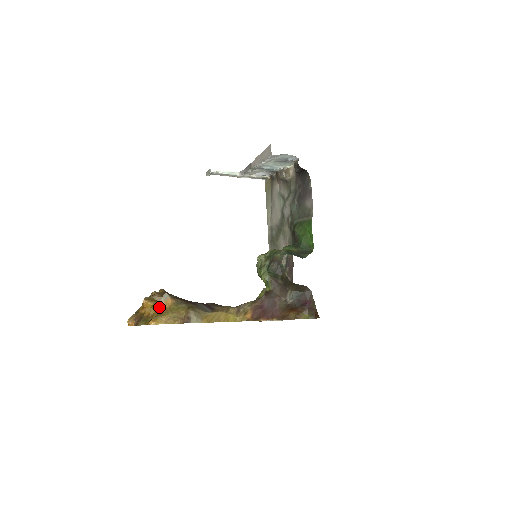
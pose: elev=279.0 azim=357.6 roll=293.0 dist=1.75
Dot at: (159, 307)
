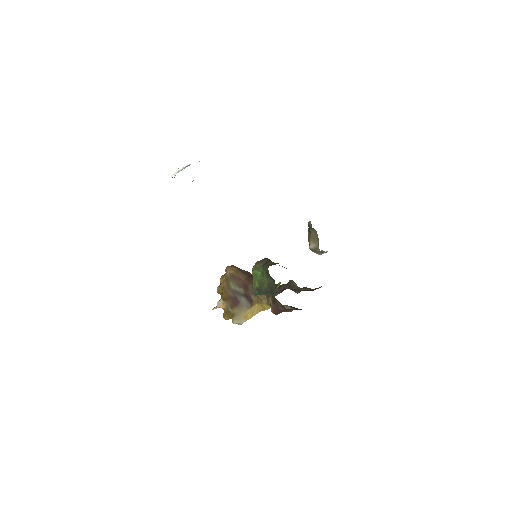
Dot at: occluded
